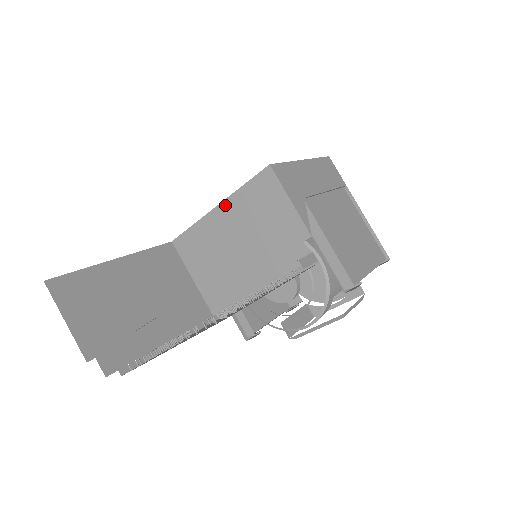
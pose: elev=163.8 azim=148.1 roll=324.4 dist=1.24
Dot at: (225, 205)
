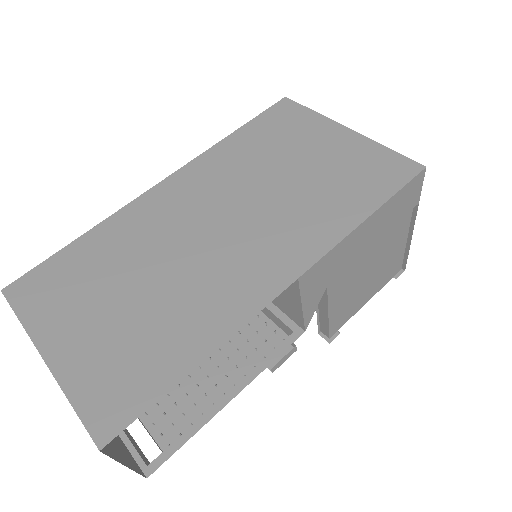
Dot at: (236, 232)
